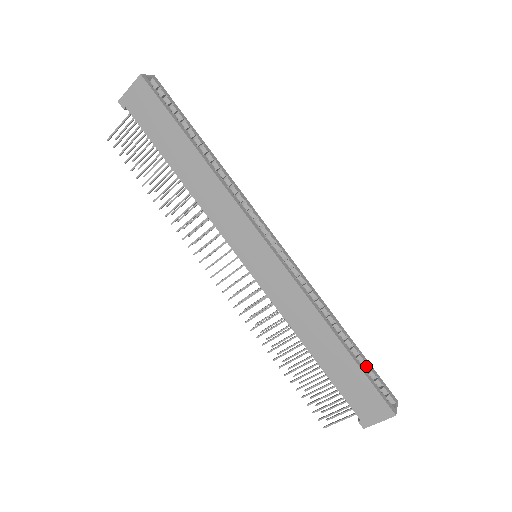
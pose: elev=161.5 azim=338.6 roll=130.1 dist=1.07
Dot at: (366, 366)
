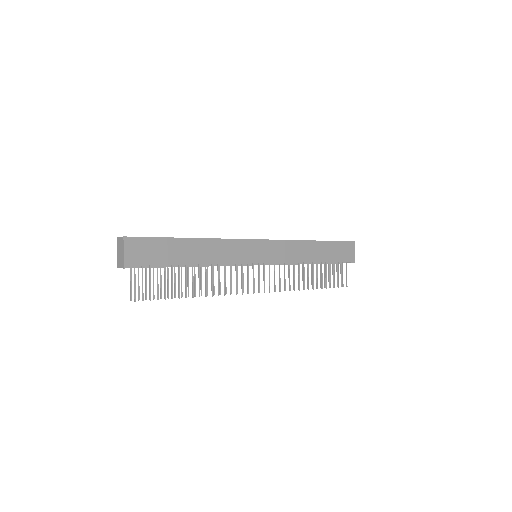
Dot at: occluded
